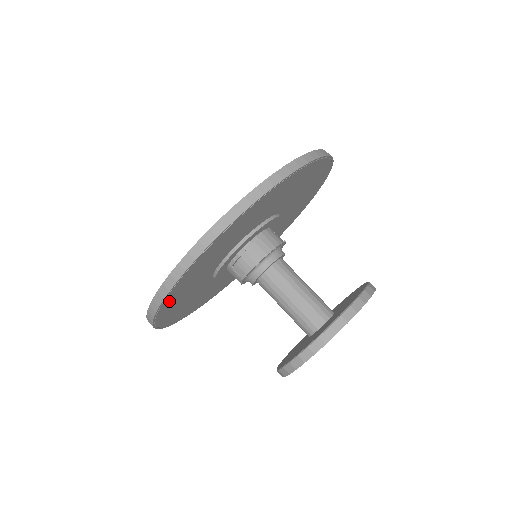
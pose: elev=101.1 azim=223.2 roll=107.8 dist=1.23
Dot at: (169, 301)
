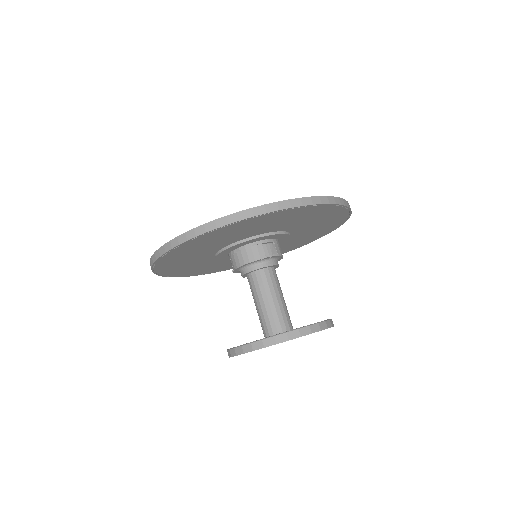
Dot at: (175, 273)
